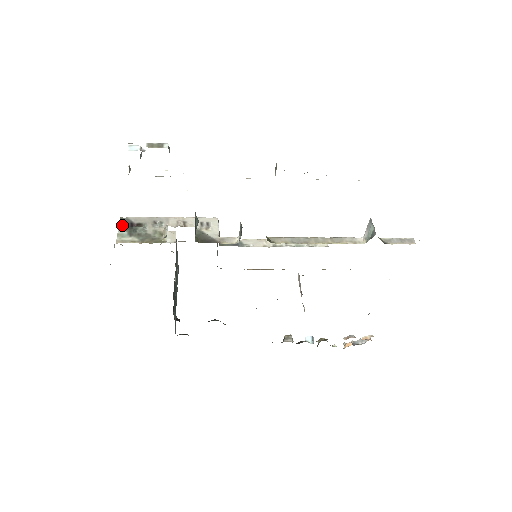
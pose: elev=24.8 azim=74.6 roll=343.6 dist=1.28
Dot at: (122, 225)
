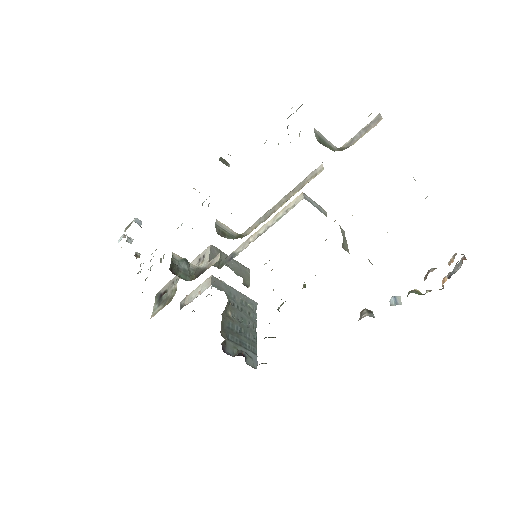
Dot at: (156, 300)
